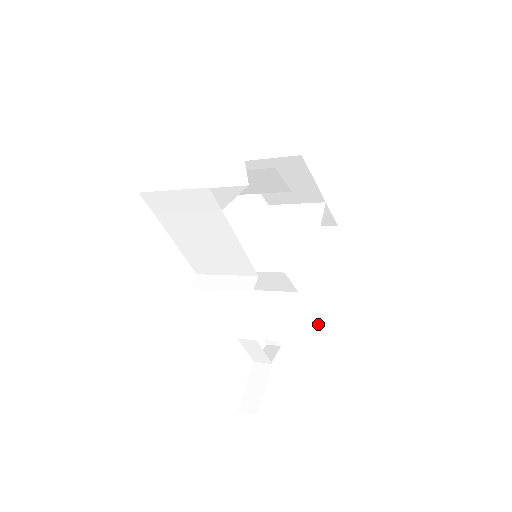
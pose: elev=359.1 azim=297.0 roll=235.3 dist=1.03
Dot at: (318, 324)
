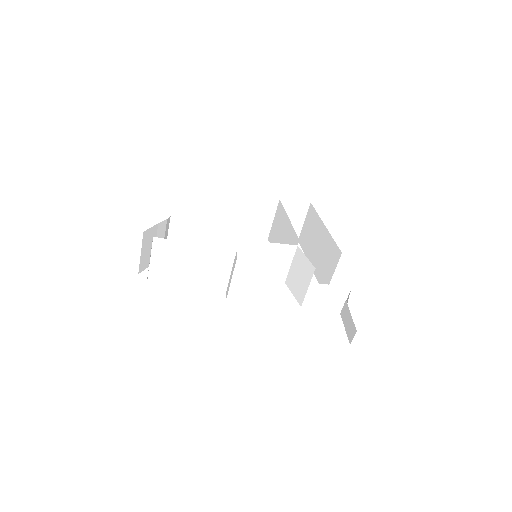
Dot at: (339, 249)
